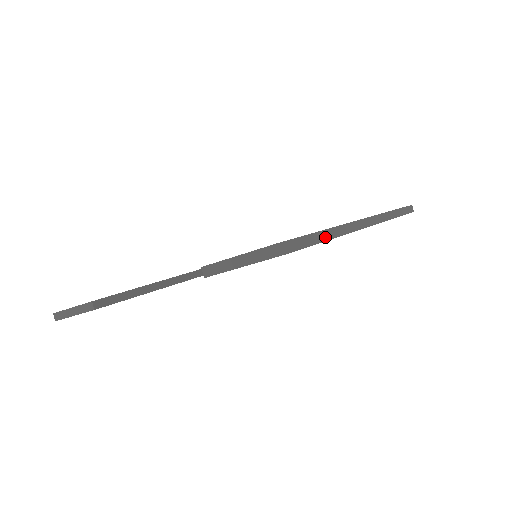
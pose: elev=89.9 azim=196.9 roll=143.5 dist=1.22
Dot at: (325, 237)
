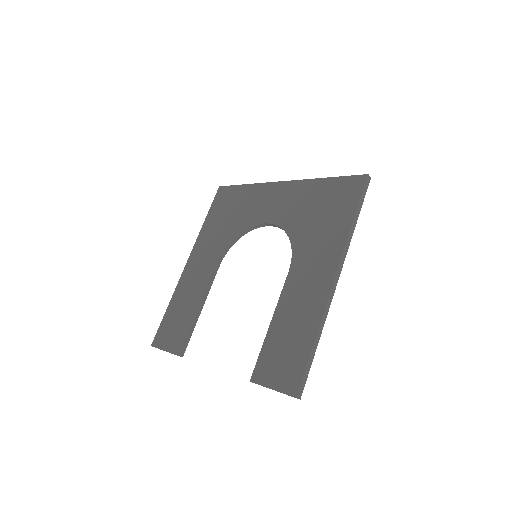
Dot at: (315, 347)
